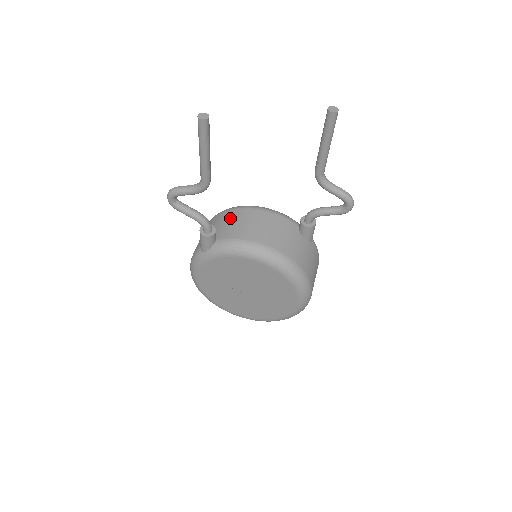
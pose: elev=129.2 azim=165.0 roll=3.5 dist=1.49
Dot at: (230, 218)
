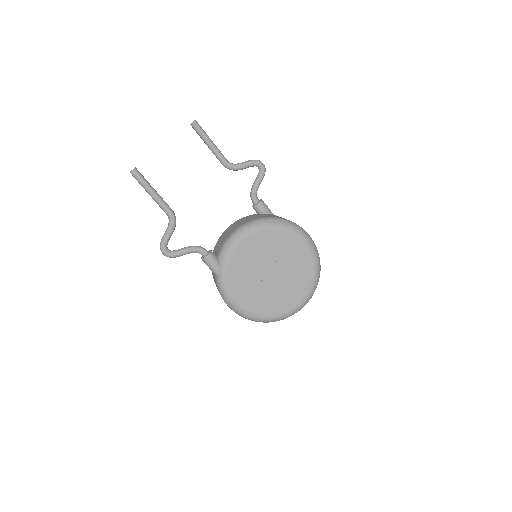
Dot at: (216, 248)
